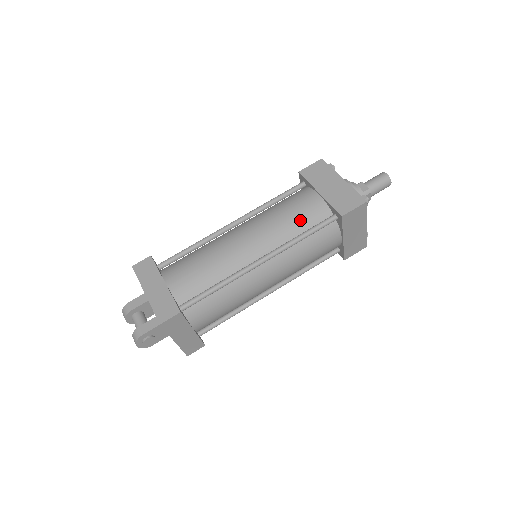
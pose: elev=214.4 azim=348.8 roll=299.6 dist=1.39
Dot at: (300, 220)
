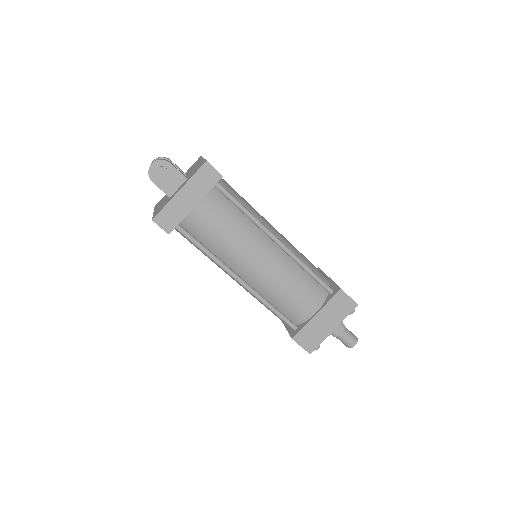
Dot at: (312, 266)
